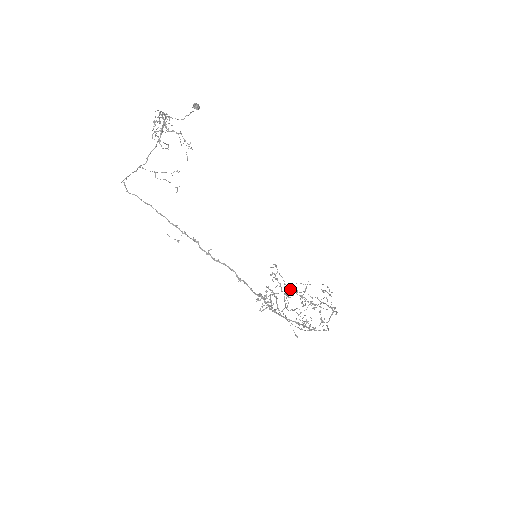
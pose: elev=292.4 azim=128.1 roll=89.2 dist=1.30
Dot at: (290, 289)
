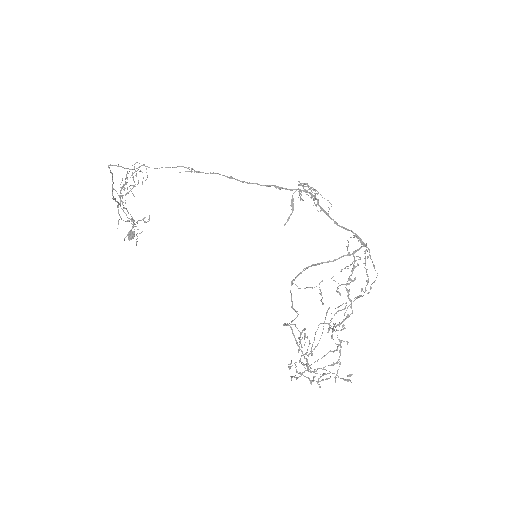
Dot at: (295, 364)
